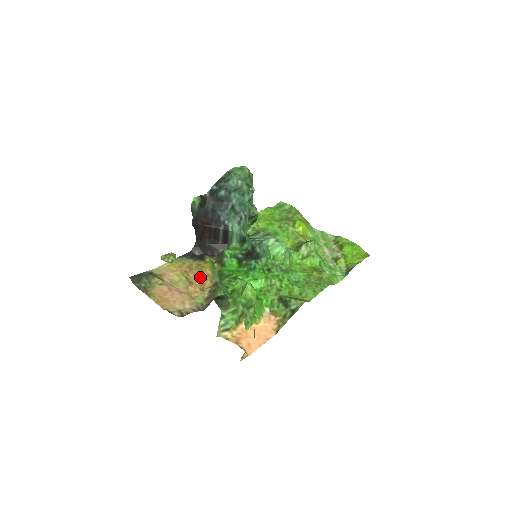
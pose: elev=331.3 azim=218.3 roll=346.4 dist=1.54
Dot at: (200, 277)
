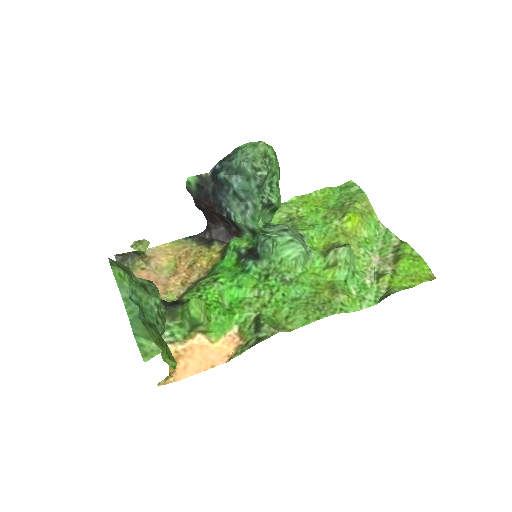
Dot at: (191, 267)
